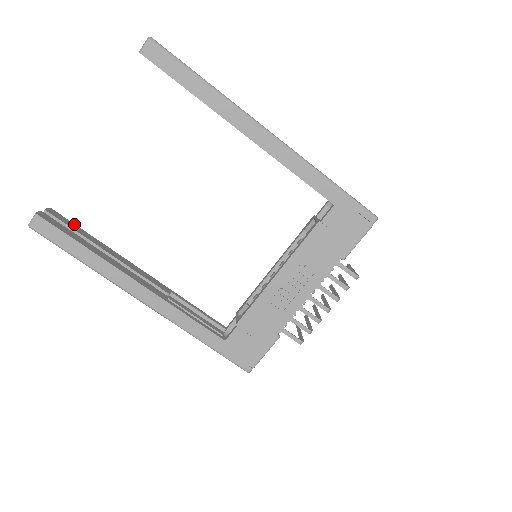
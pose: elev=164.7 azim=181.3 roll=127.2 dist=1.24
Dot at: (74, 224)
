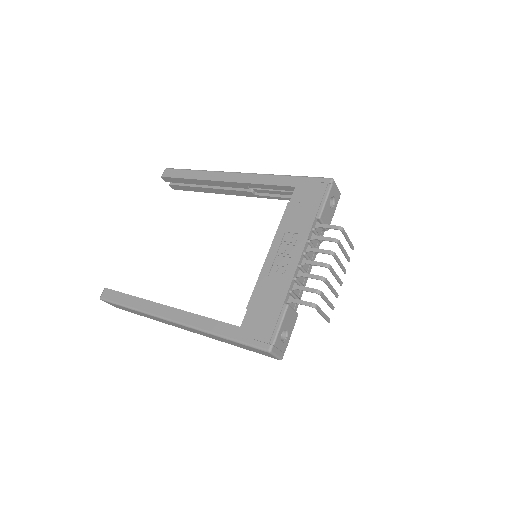
Dot at: occluded
